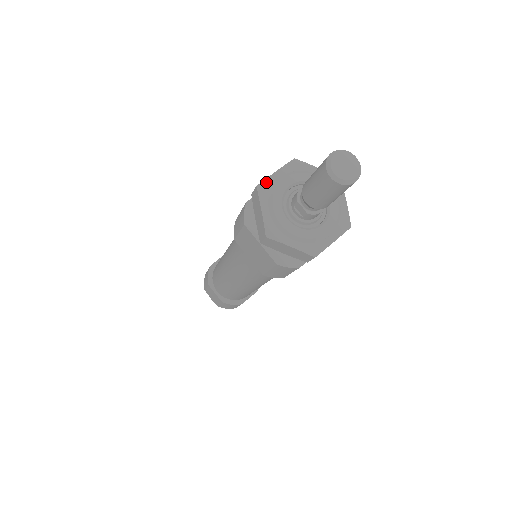
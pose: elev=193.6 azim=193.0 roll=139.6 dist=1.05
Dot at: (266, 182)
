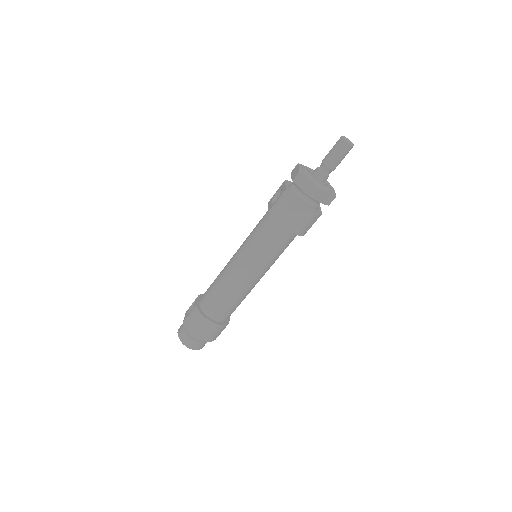
Dot at: (301, 170)
